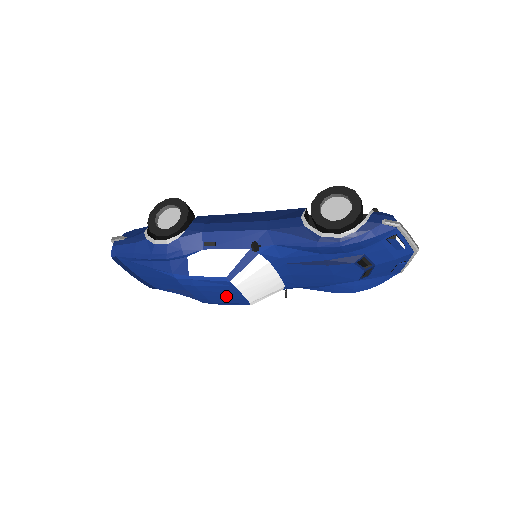
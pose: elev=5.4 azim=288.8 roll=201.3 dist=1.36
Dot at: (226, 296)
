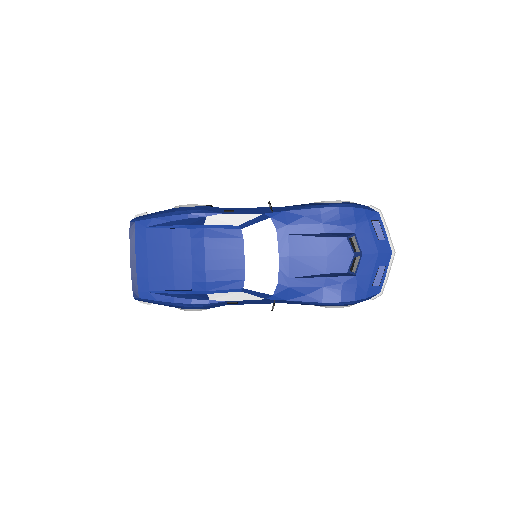
Dot at: (227, 261)
